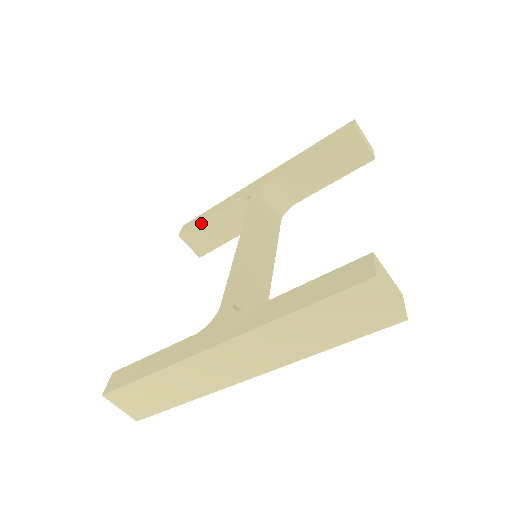
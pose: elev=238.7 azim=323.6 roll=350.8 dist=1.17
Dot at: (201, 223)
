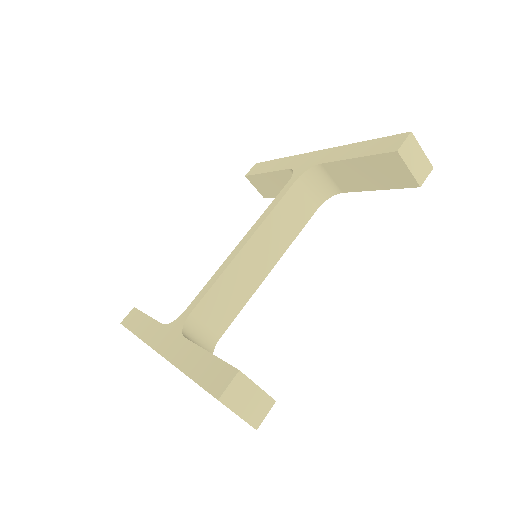
Dot at: (261, 174)
